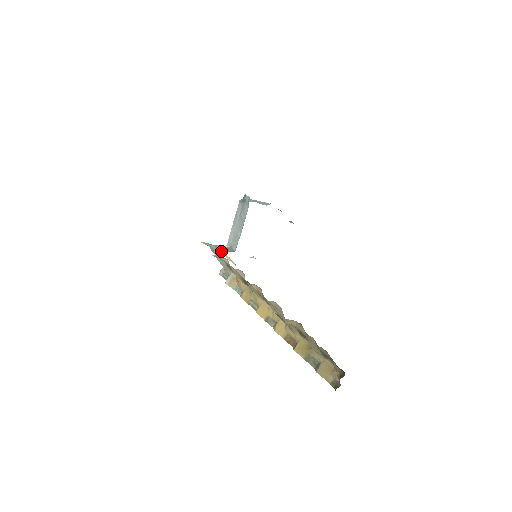
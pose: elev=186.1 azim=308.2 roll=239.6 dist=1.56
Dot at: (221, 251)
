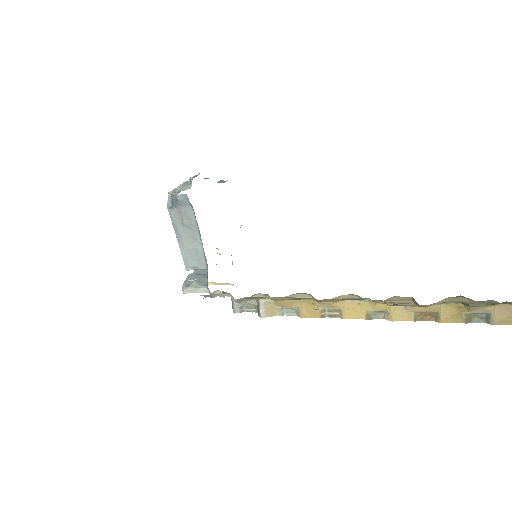
Dot at: (201, 284)
